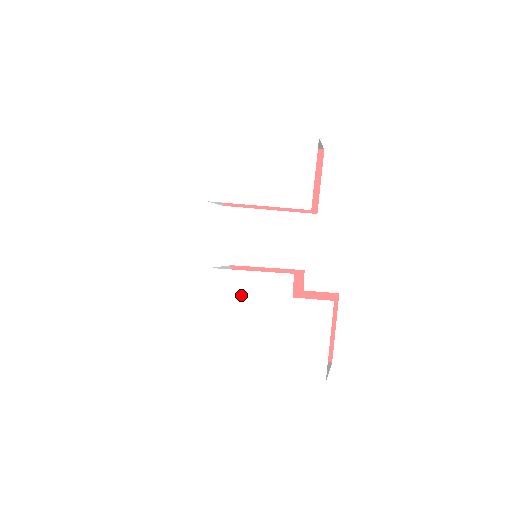
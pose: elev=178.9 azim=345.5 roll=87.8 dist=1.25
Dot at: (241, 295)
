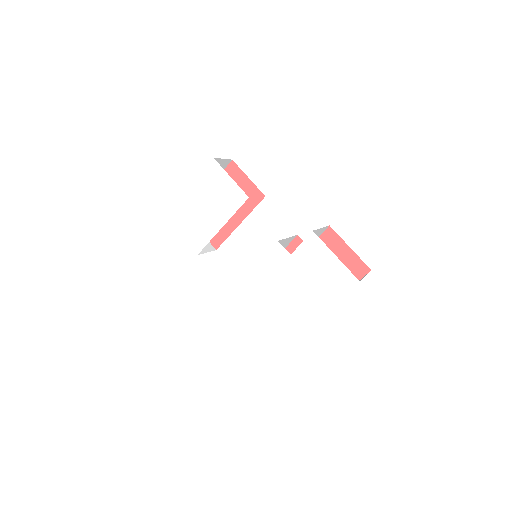
Dot at: (265, 285)
